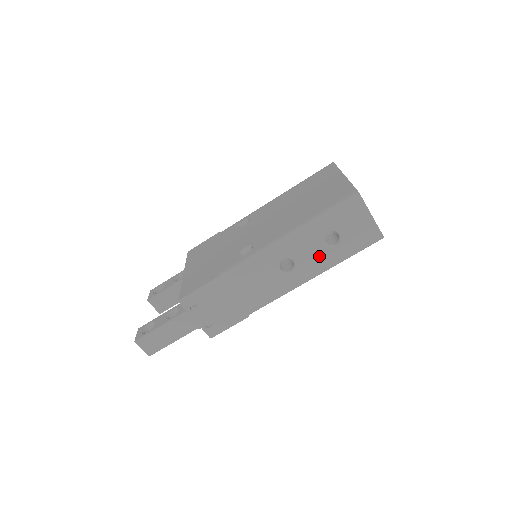
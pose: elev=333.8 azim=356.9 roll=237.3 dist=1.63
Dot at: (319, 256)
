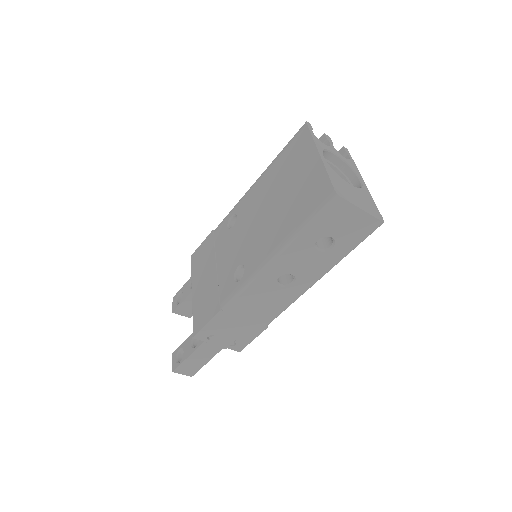
Dot at: (317, 262)
